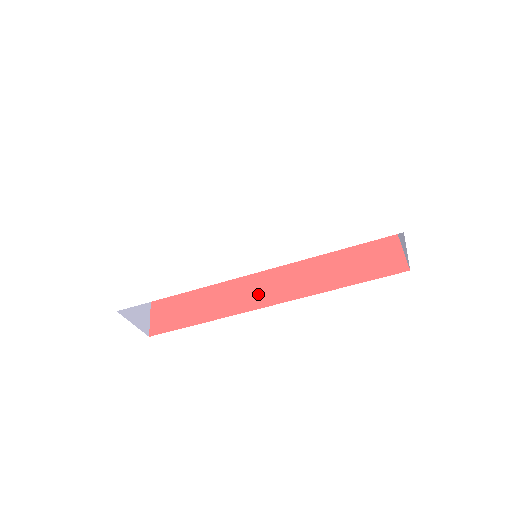
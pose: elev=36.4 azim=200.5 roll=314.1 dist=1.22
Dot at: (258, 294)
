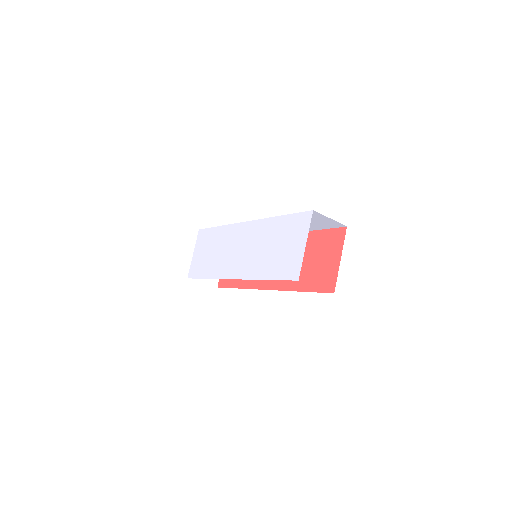
Dot at: occluded
